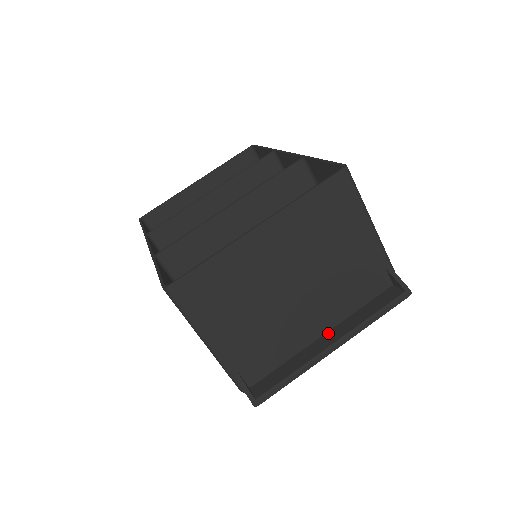
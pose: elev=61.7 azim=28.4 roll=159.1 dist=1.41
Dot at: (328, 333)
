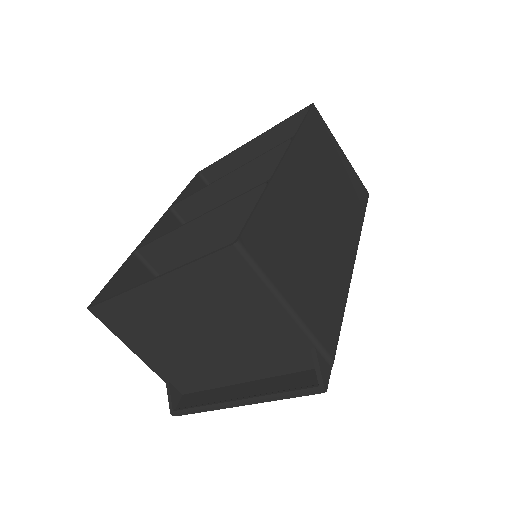
Dot at: (248, 383)
